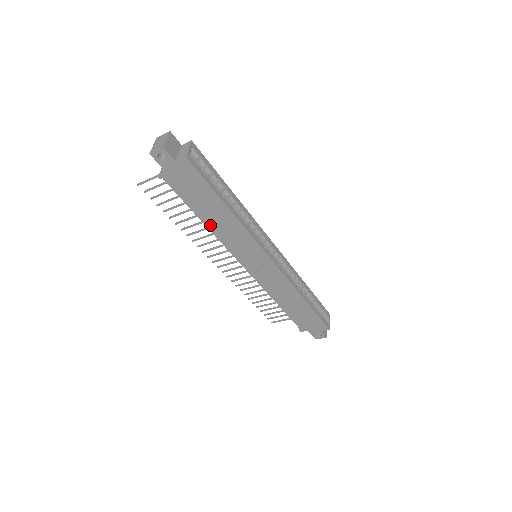
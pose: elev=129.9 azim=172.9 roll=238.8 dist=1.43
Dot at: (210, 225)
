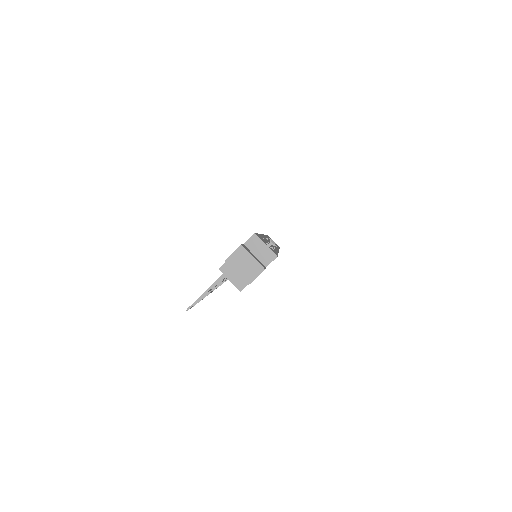
Dot at: occluded
